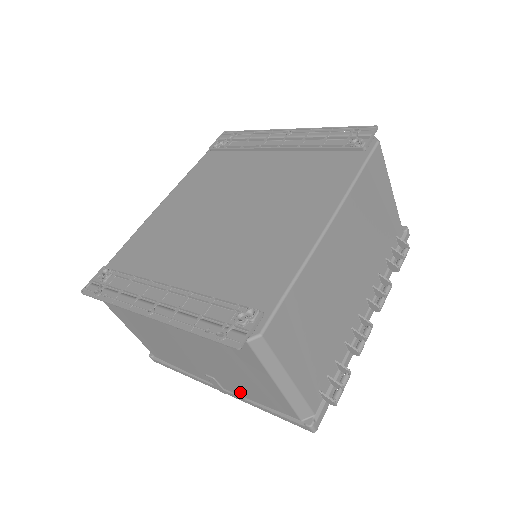
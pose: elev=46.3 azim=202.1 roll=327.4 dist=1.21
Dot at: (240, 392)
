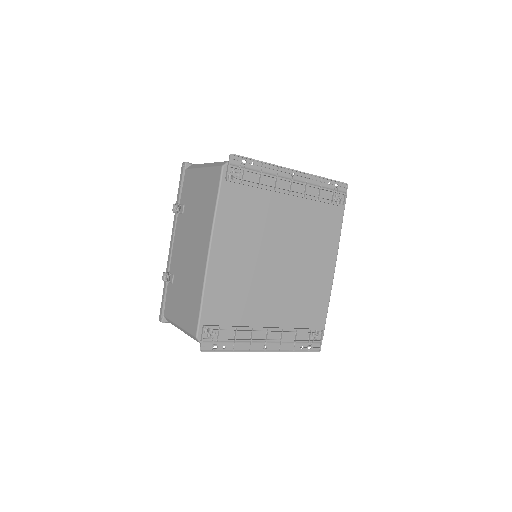
Dot at: occluded
